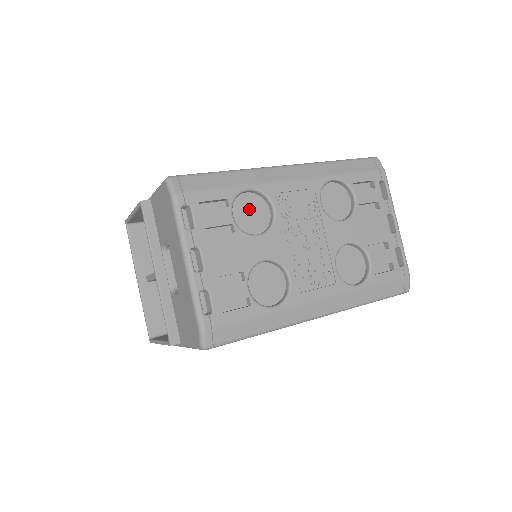
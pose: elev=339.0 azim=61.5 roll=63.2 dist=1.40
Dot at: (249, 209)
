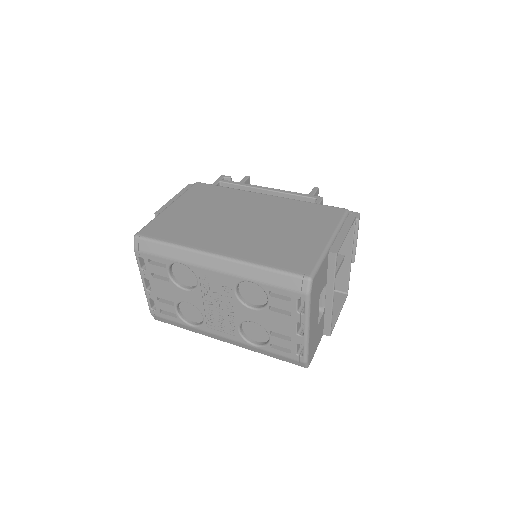
Dot at: (184, 271)
